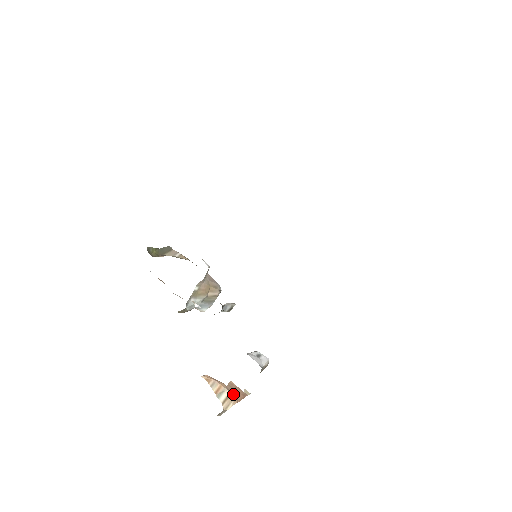
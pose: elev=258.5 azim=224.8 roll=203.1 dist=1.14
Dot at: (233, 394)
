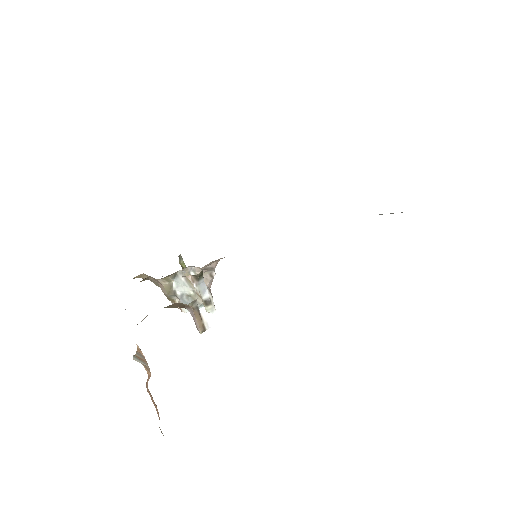
Dot at: occluded
